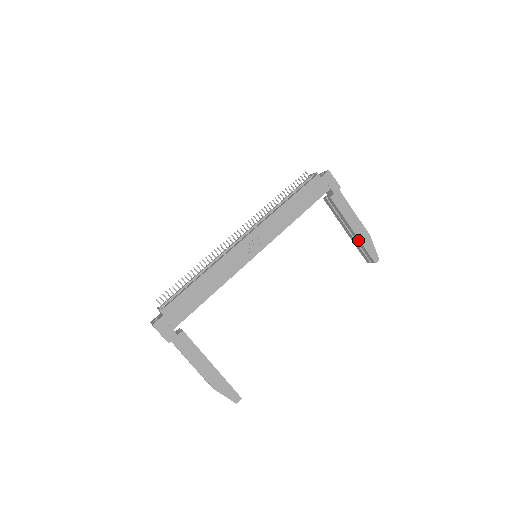
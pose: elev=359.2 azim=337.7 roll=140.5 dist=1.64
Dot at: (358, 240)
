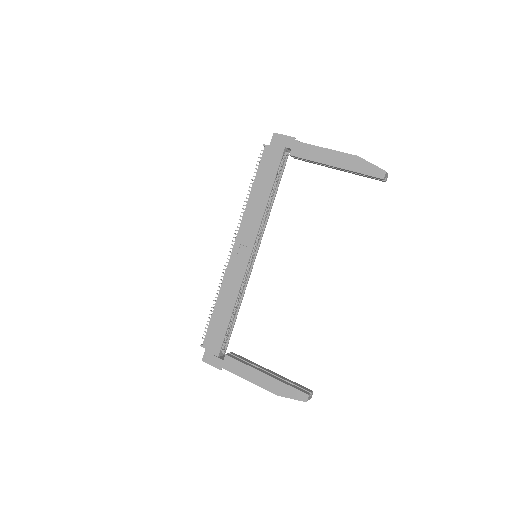
Dot at: occluded
